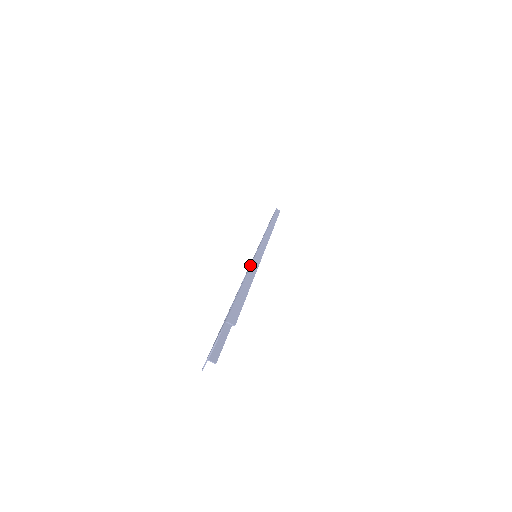
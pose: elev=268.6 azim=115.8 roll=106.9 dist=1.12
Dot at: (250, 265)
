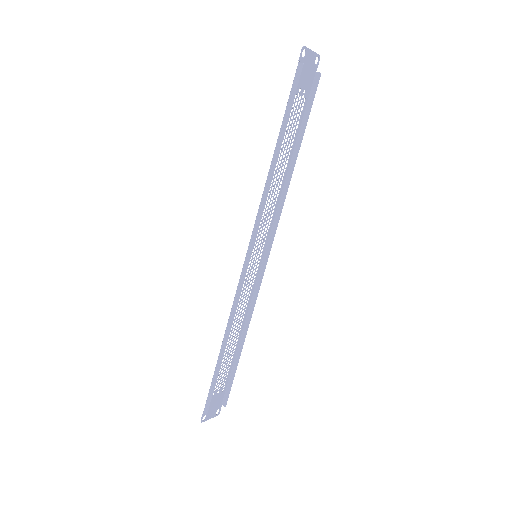
Dot at: (282, 187)
